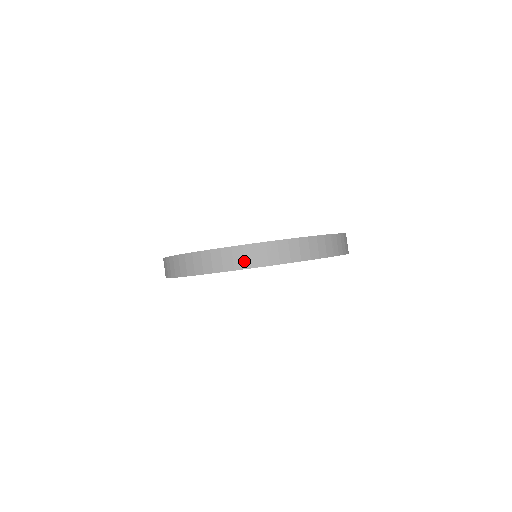
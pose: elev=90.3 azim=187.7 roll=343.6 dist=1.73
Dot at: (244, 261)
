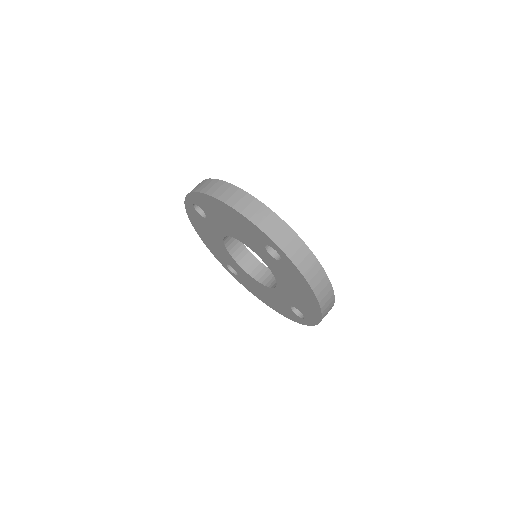
Dot at: (237, 202)
